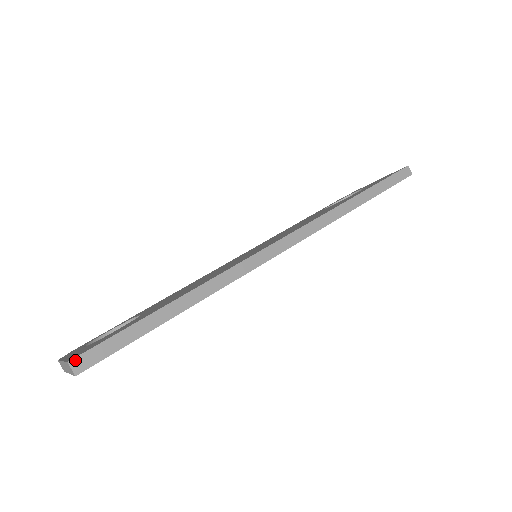
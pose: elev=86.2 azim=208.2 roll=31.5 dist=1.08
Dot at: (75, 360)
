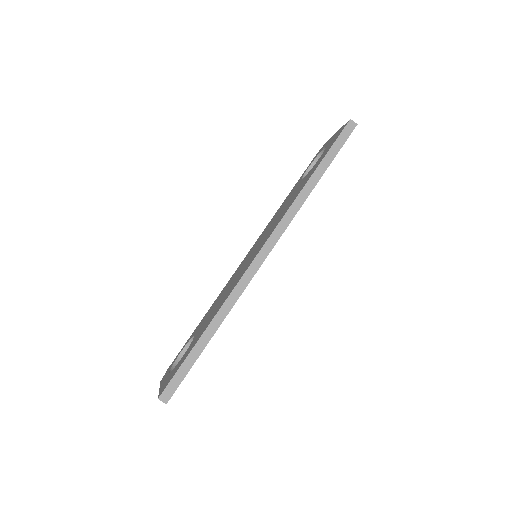
Dot at: (162, 396)
